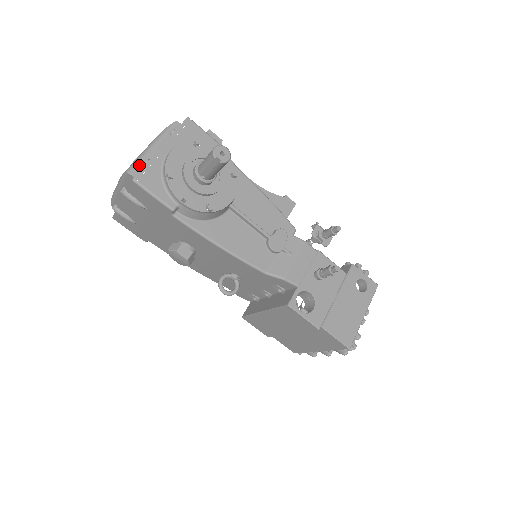
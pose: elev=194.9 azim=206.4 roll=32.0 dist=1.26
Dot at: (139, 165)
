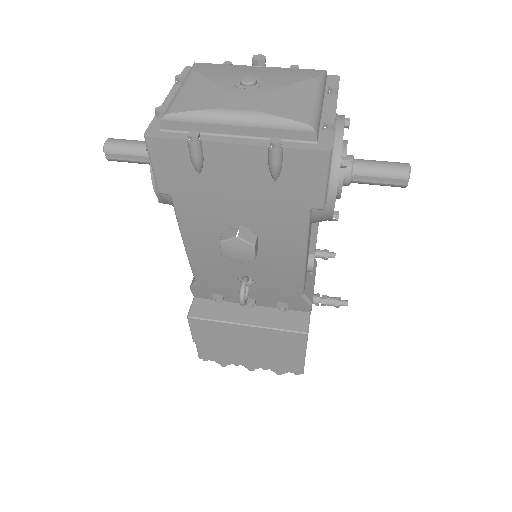
Dot at: (319, 123)
